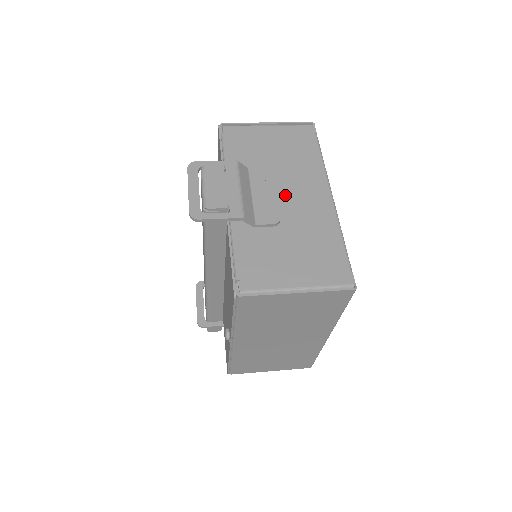
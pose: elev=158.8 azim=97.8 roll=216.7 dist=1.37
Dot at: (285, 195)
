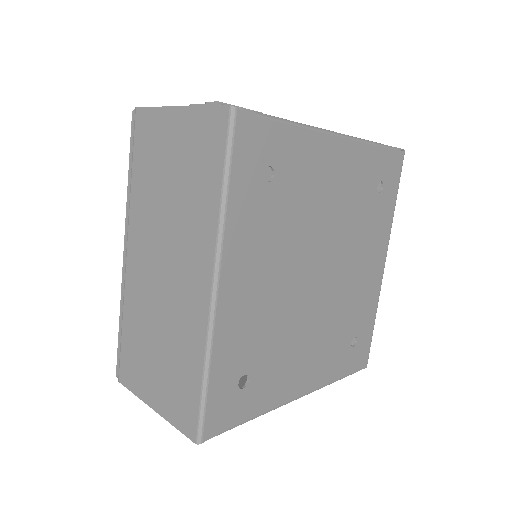
Dot at: occluded
